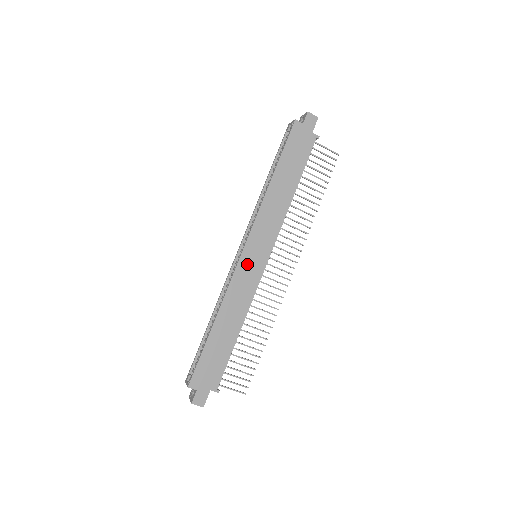
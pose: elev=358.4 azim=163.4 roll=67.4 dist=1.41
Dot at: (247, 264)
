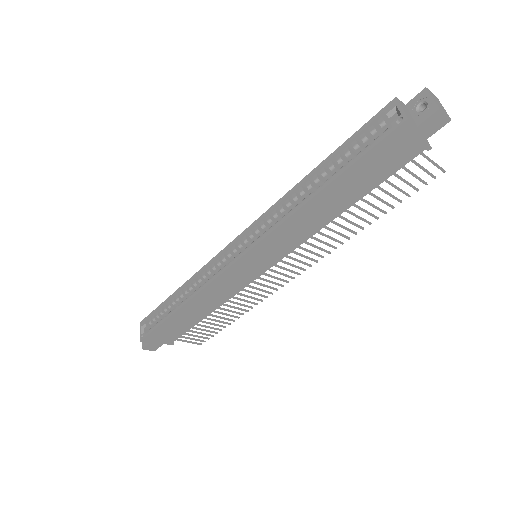
Dot at: (239, 270)
